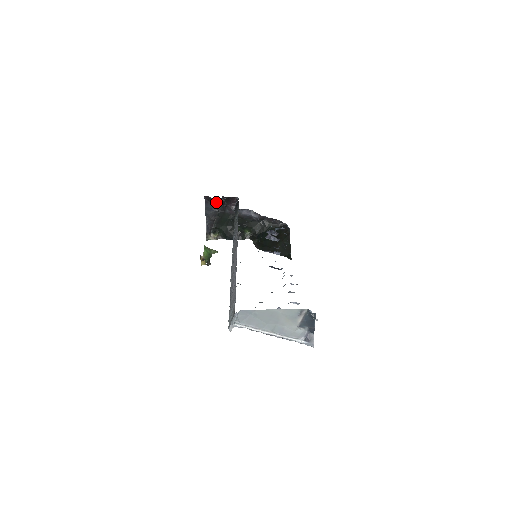
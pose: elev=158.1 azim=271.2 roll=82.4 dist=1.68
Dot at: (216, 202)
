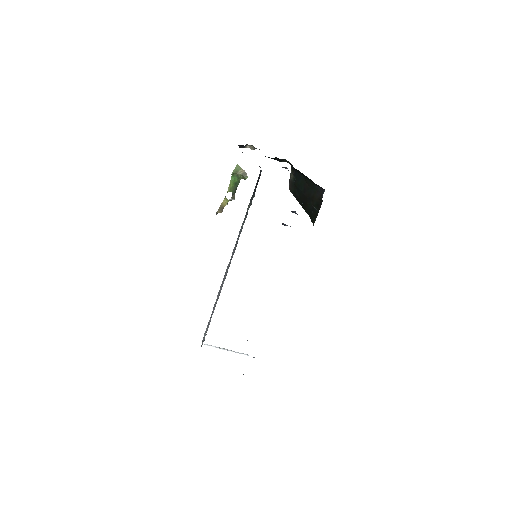
Dot at: occluded
